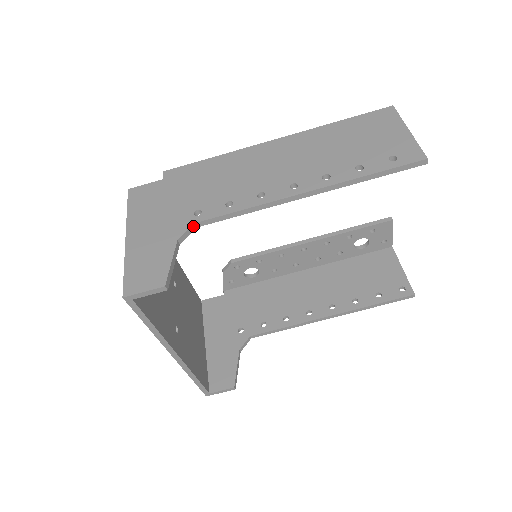
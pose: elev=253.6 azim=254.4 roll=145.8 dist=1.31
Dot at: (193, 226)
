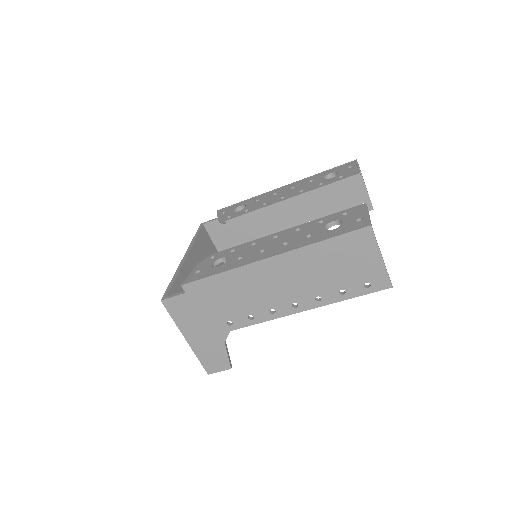
Dot at: occluded
